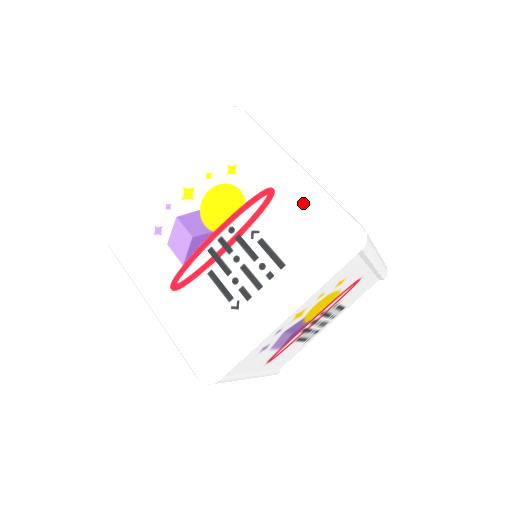
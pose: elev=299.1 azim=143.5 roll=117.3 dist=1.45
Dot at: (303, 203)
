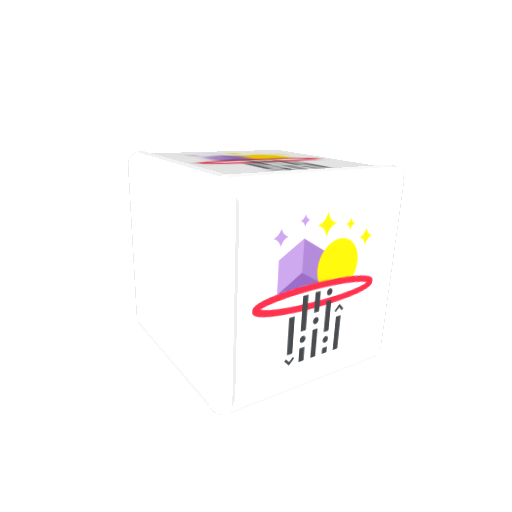
Dot at: (345, 161)
